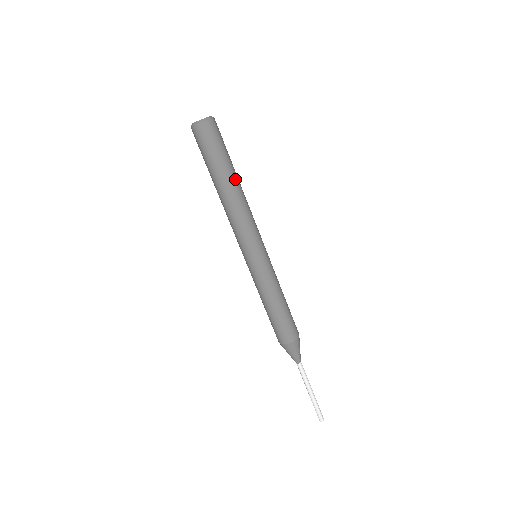
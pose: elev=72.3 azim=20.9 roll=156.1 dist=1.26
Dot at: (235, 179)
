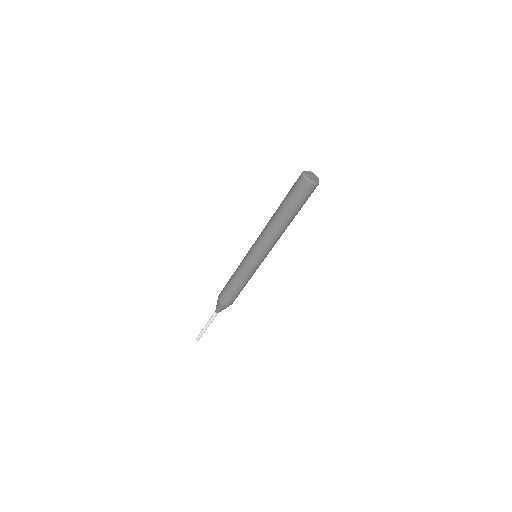
Dot at: (292, 220)
